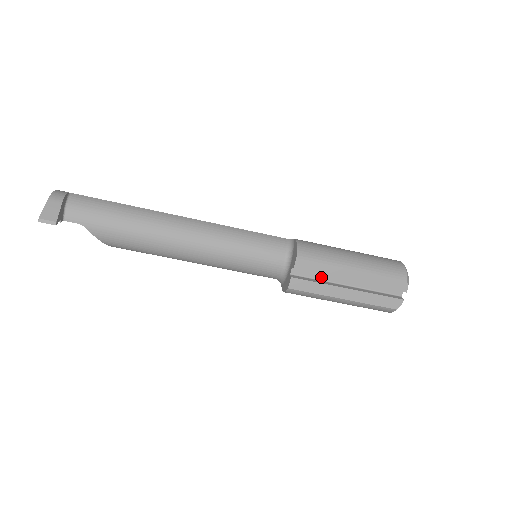
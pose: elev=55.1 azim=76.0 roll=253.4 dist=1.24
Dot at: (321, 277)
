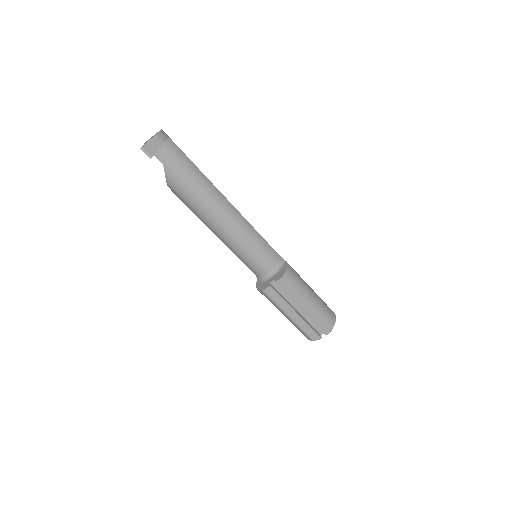
Dot at: (286, 296)
